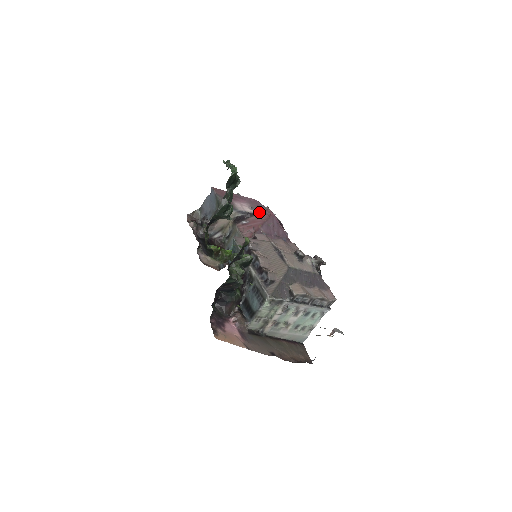
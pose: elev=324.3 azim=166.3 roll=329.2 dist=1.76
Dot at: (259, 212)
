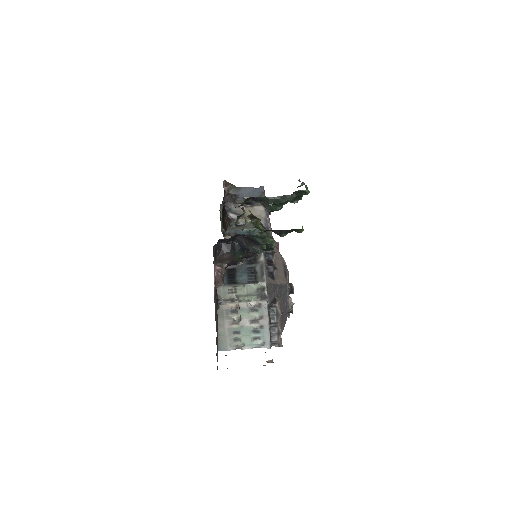
Dot at: occluded
